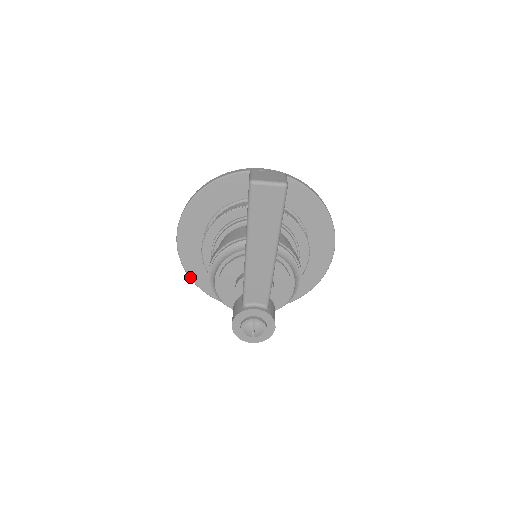
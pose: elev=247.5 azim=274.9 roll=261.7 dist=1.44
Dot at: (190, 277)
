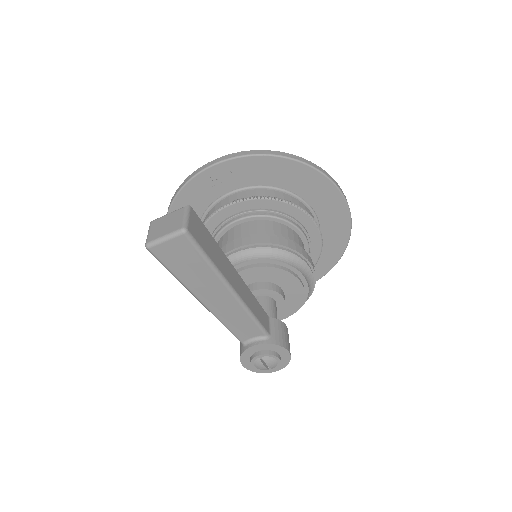
Dot at: occluded
